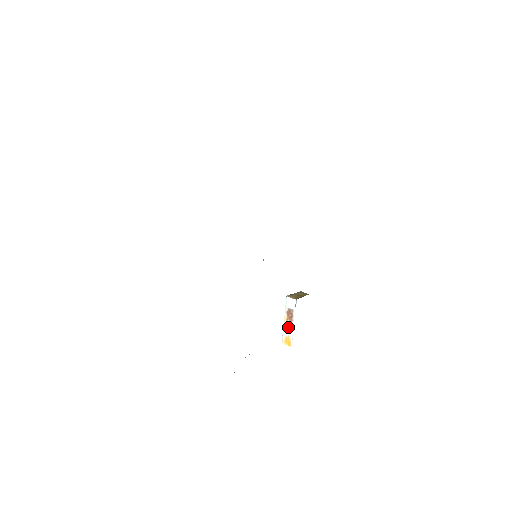
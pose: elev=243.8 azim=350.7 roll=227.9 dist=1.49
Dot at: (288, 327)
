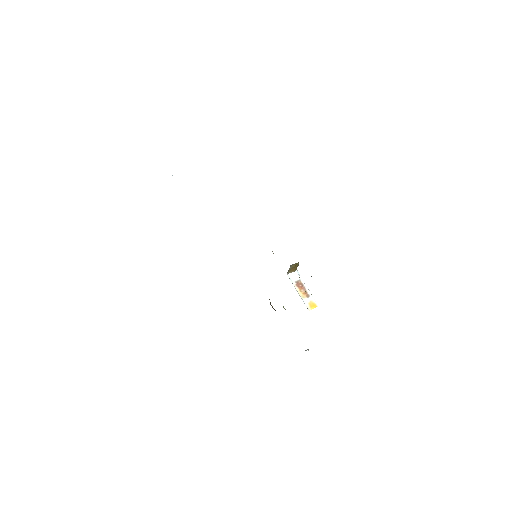
Dot at: (305, 295)
